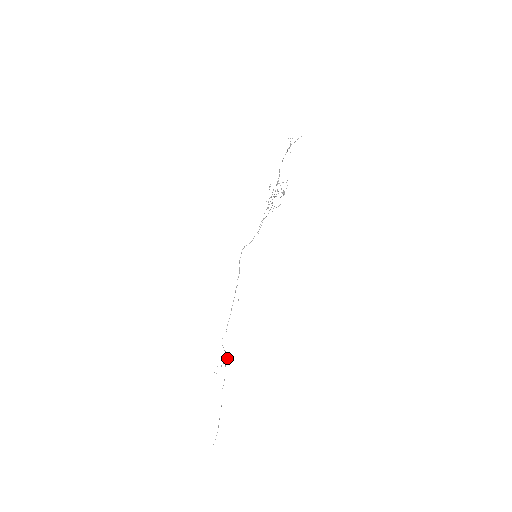
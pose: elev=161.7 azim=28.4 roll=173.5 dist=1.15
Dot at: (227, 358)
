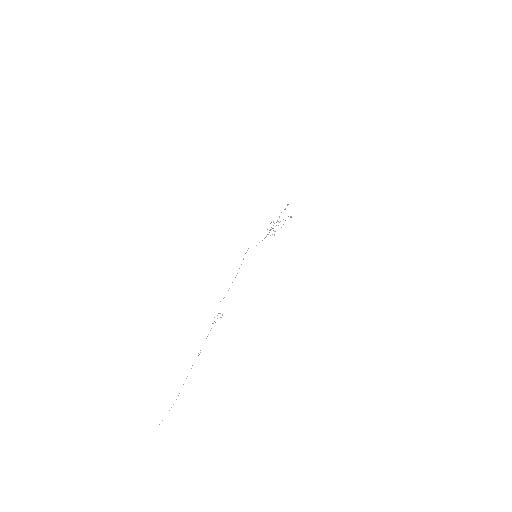
Dot at: (222, 315)
